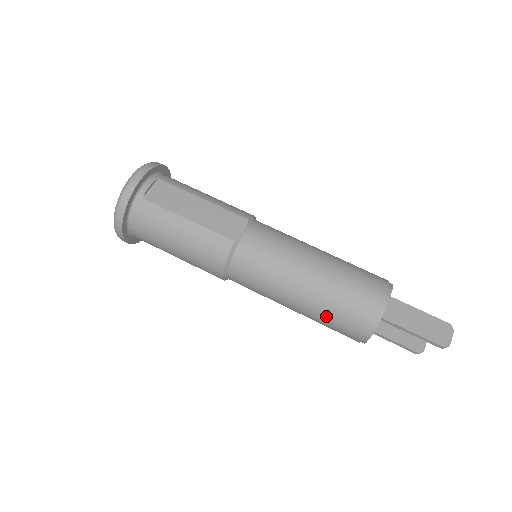
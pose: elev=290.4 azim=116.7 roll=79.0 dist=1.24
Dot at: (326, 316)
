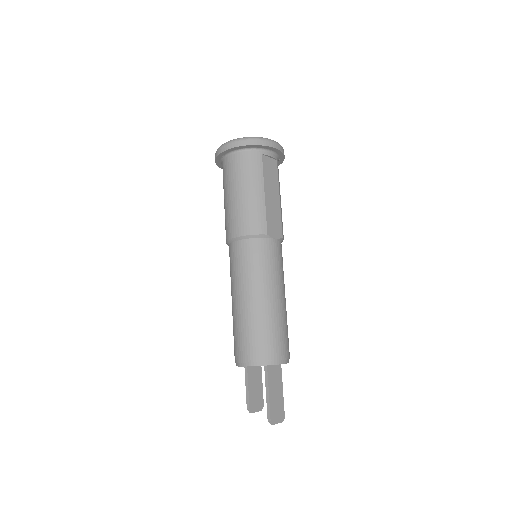
Dot at: (248, 326)
